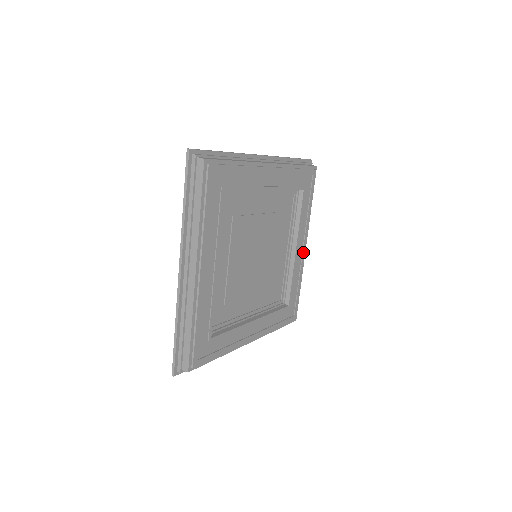
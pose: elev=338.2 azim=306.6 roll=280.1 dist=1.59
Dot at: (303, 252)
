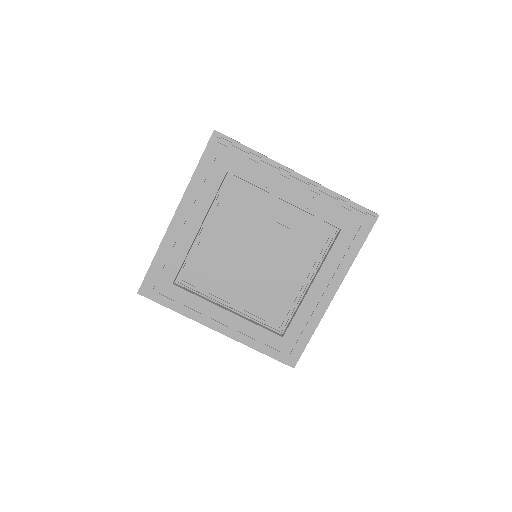
Dot at: (323, 296)
